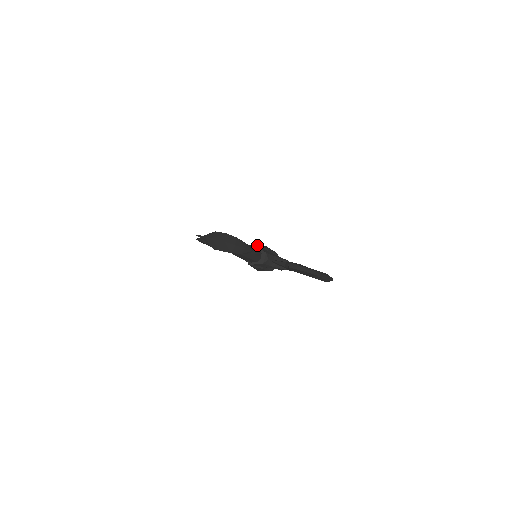
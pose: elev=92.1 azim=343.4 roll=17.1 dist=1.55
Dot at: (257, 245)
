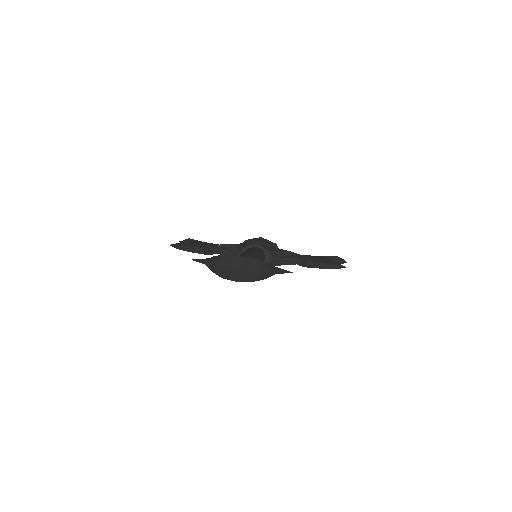
Dot at: (256, 243)
